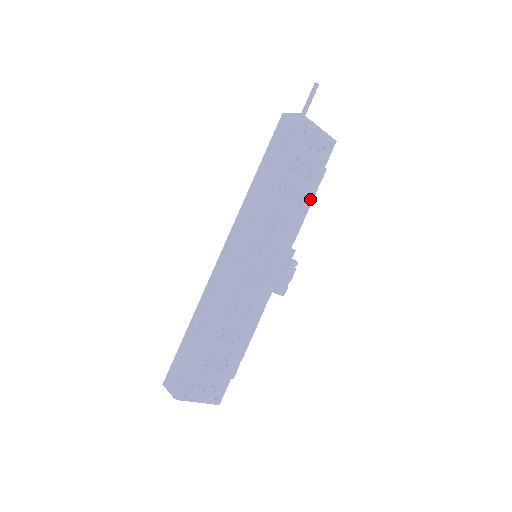
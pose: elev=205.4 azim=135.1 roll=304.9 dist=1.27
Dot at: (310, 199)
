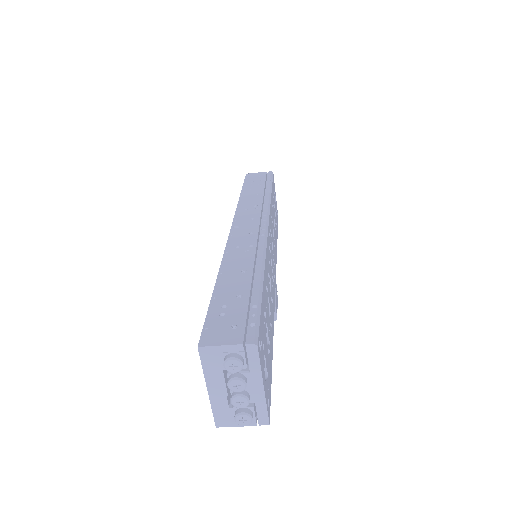
Dot at: occluded
